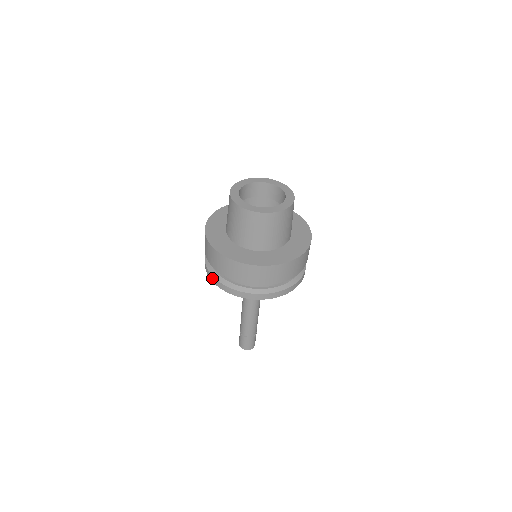
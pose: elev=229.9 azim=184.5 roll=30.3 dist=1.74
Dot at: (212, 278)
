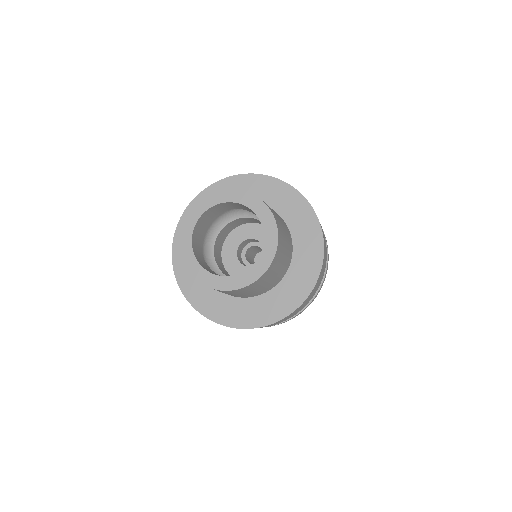
Dot at: occluded
